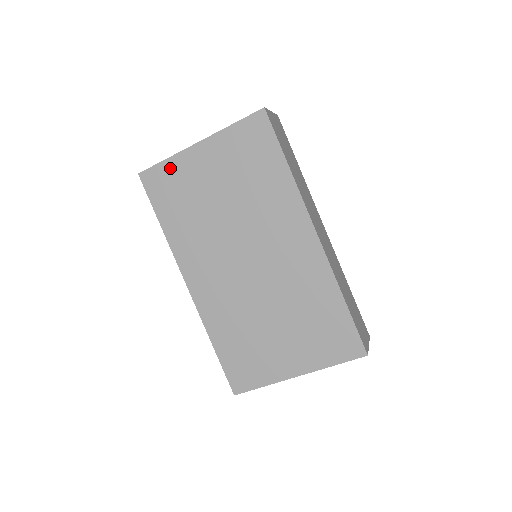
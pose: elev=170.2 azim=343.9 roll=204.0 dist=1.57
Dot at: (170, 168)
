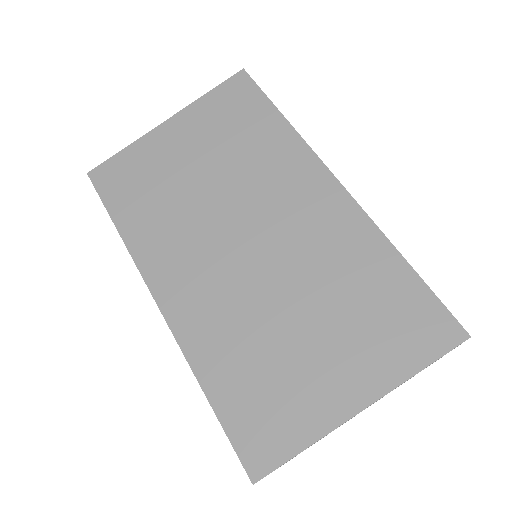
Dot at: (130, 156)
